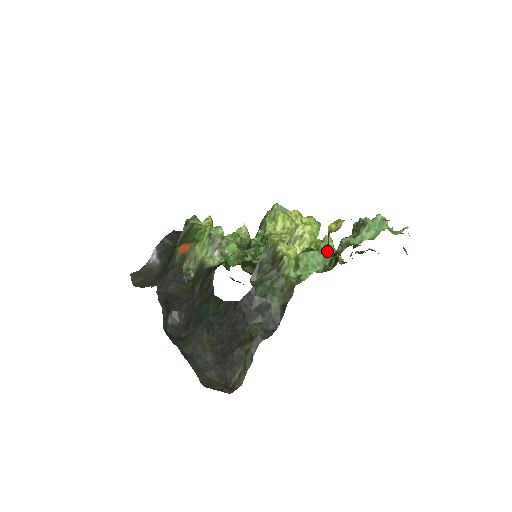
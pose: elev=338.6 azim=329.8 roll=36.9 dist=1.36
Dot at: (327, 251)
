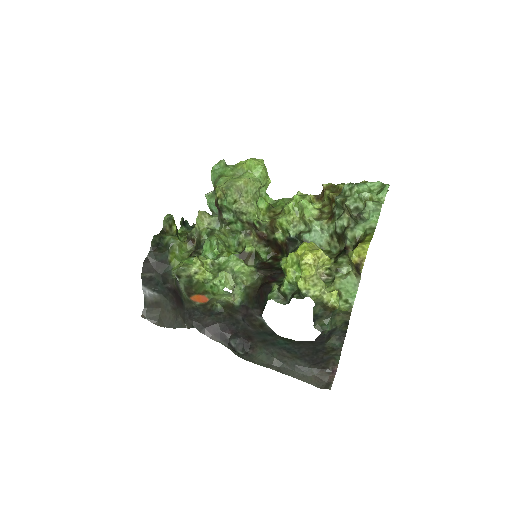
Dot at: (358, 274)
